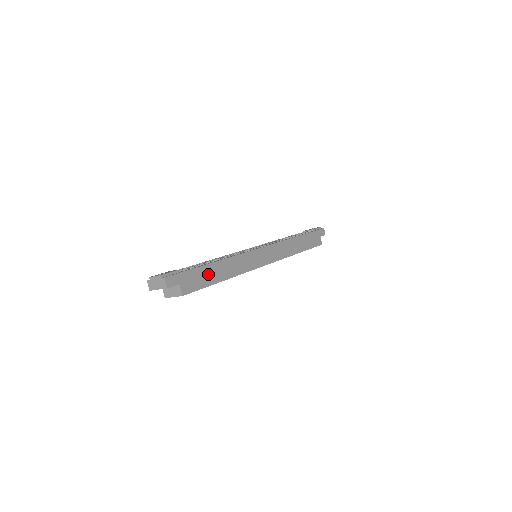
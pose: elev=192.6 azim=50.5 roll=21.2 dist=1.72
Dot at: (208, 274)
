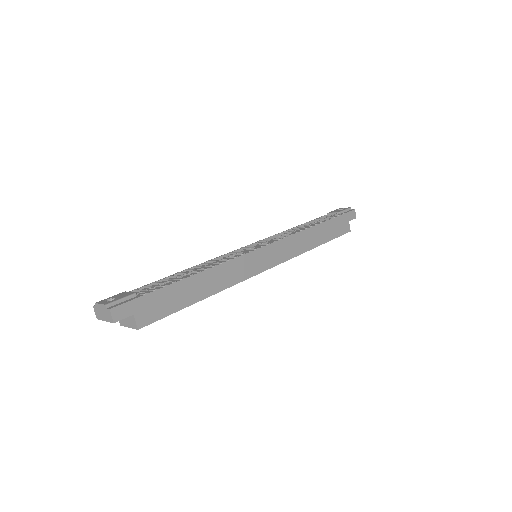
Dot at: (179, 294)
